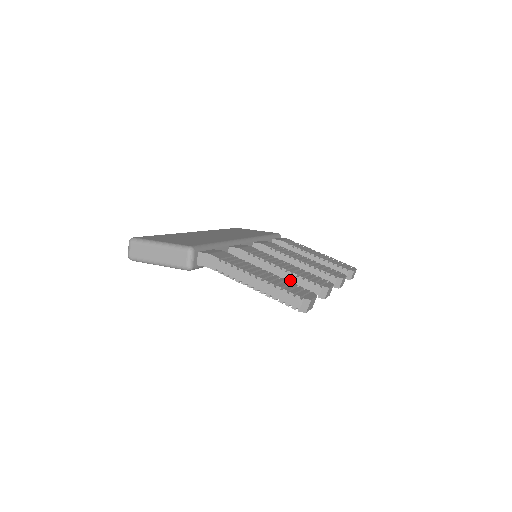
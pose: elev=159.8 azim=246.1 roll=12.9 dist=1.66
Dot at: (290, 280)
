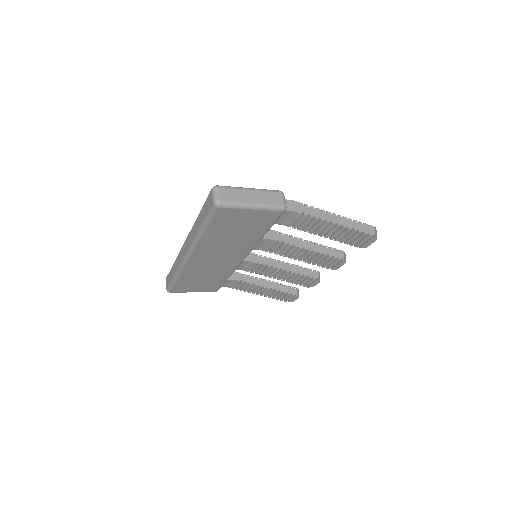
Dot at: (319, 250)
